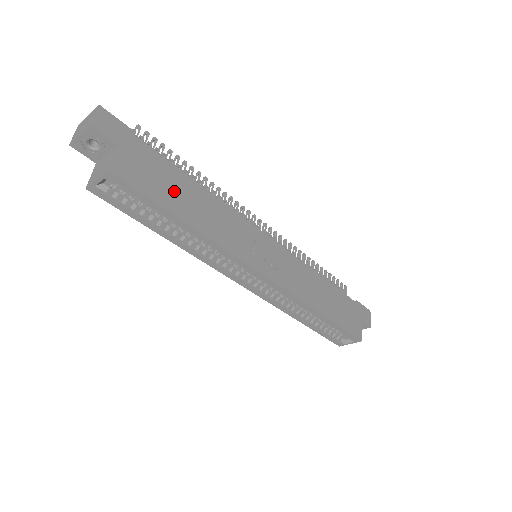
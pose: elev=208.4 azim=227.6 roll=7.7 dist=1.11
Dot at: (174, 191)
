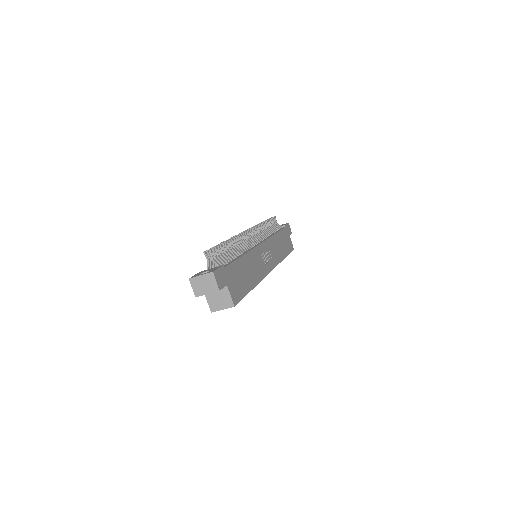
Dot at: (243, 277)
